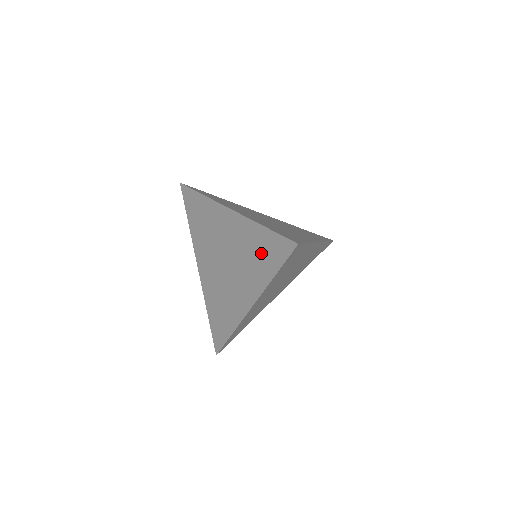
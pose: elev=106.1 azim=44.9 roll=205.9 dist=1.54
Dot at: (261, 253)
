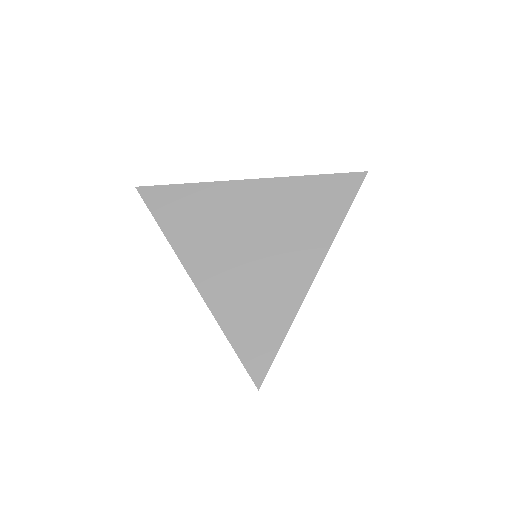
Dot at: occluded
